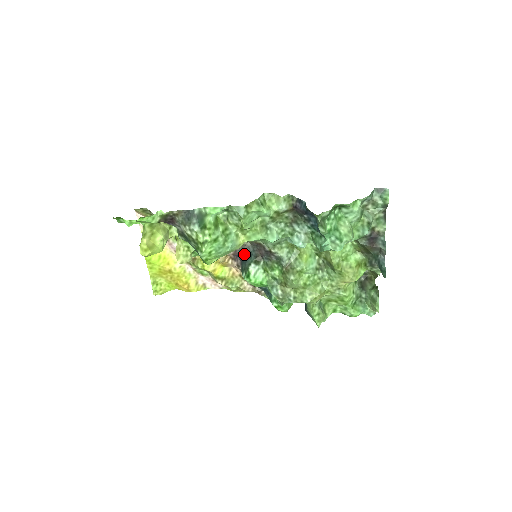
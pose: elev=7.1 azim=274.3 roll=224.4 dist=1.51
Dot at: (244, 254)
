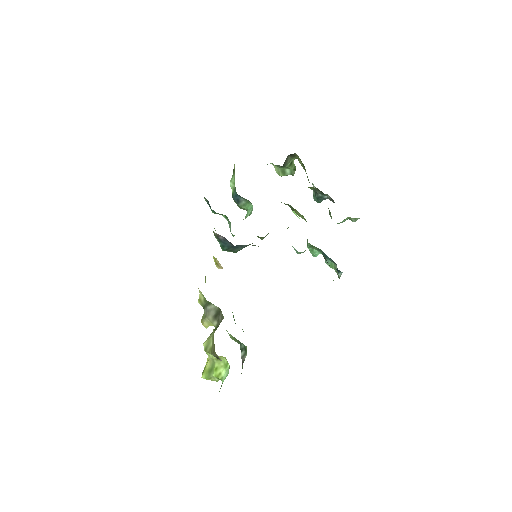
Dot at: occluded
